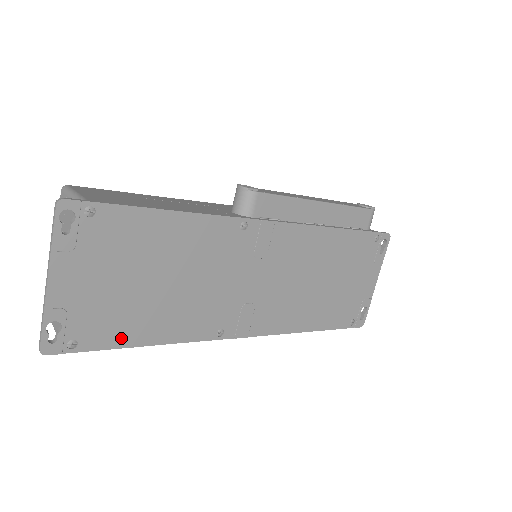
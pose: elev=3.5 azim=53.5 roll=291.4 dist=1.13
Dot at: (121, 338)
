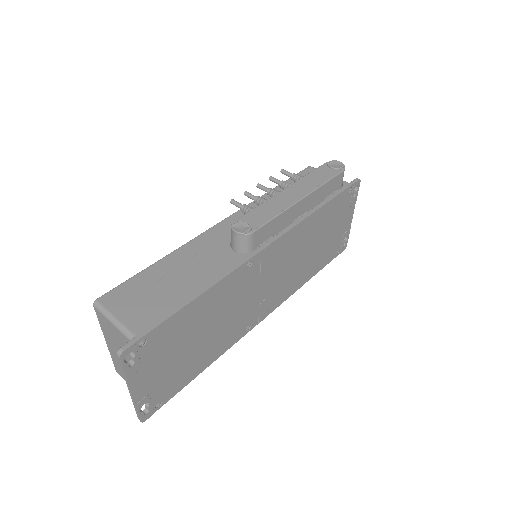
Dot at: (186, 380)
